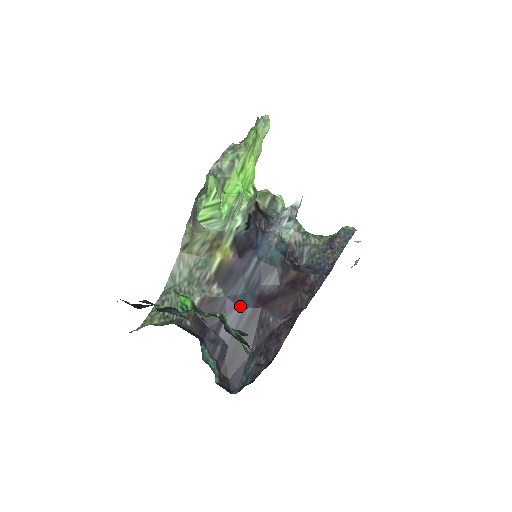
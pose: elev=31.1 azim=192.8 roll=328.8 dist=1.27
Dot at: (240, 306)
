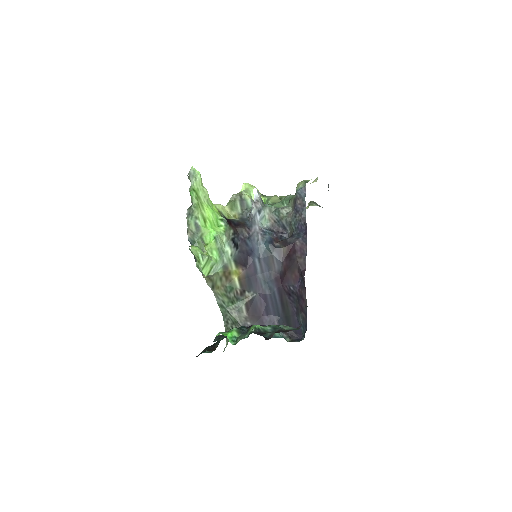
Dot at: (269, 293)
